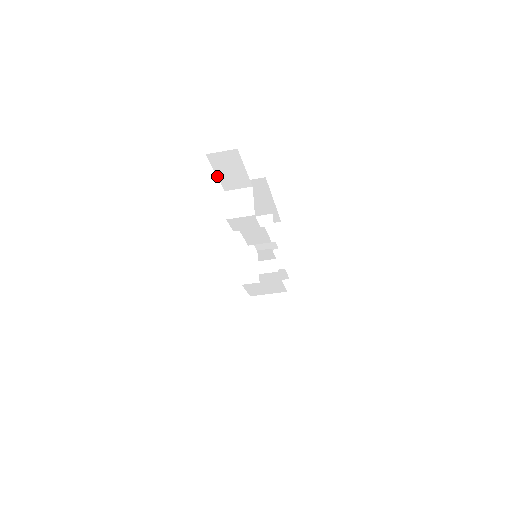
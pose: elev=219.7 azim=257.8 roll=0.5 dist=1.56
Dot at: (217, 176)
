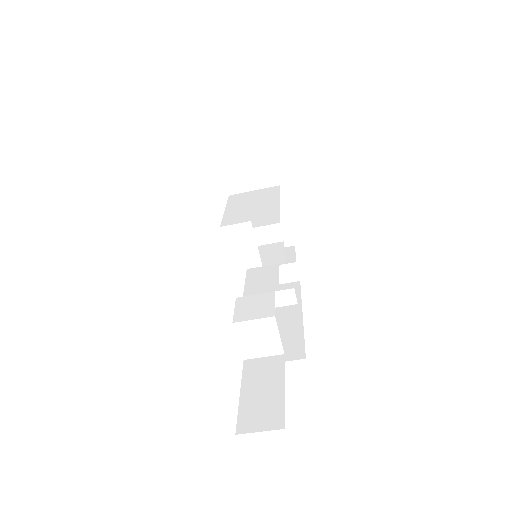
Dot at: occluded
